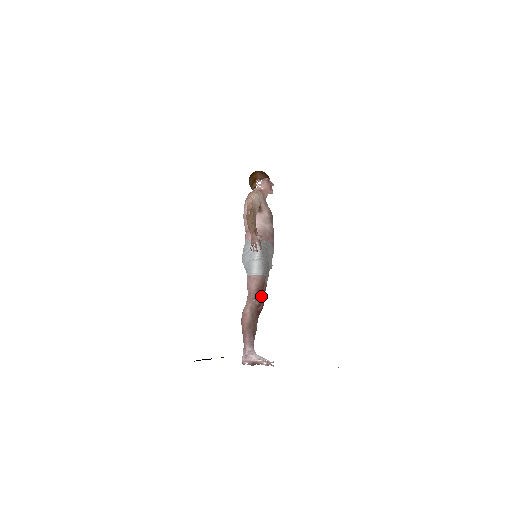
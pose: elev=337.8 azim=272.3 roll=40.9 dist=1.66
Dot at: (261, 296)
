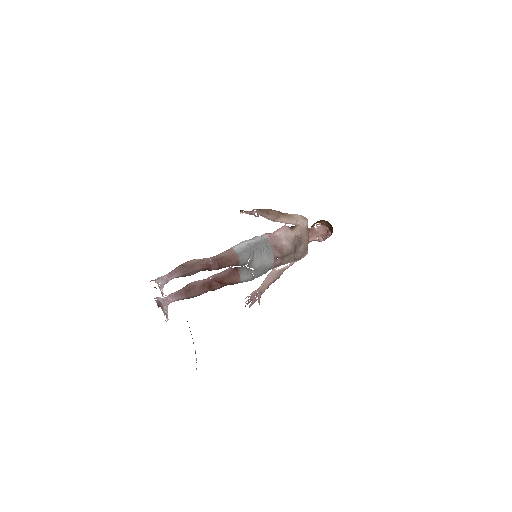
Dot at: (219, 264)
